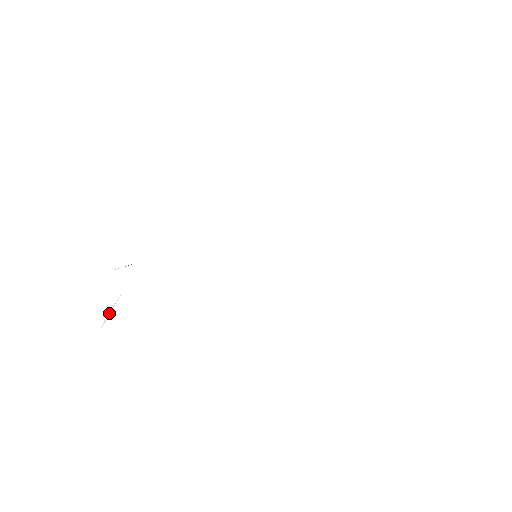
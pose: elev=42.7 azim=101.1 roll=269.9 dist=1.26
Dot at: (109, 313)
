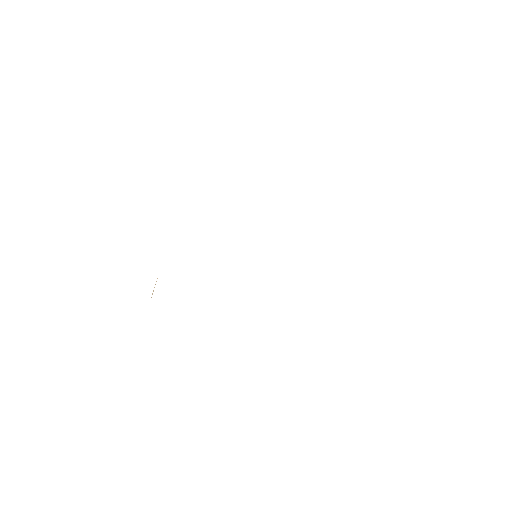
Dot at: occluded
